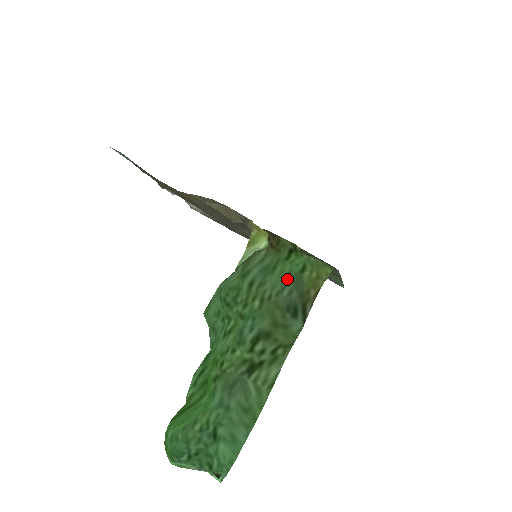
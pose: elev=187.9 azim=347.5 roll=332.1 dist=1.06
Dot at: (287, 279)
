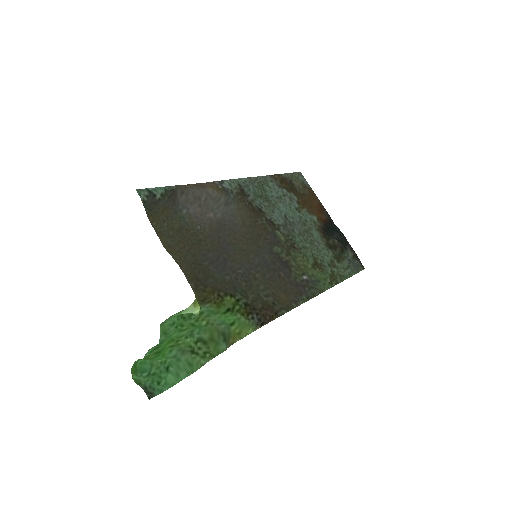
Dot at: (223, 322)
